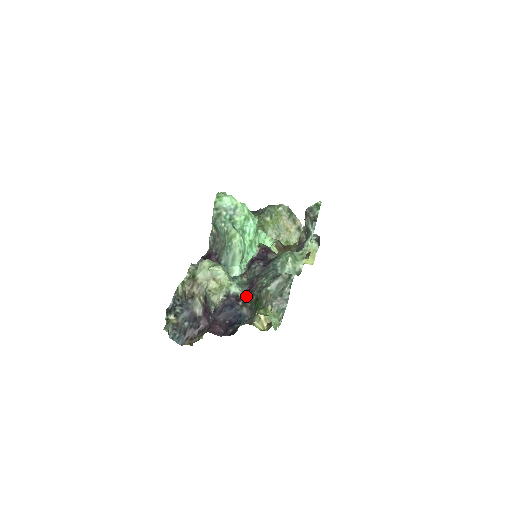
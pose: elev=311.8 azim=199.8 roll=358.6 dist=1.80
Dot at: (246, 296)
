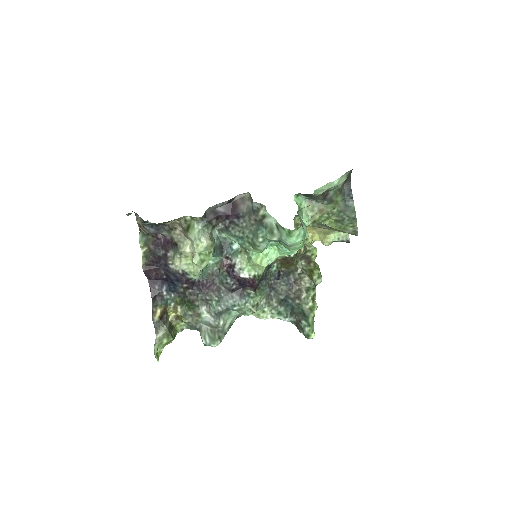
Dot at: (195, 285)
